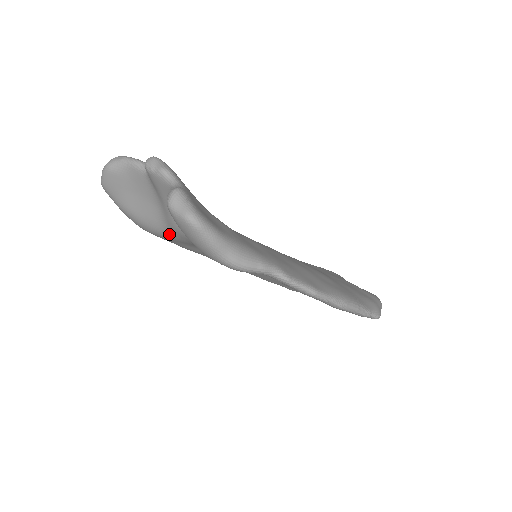
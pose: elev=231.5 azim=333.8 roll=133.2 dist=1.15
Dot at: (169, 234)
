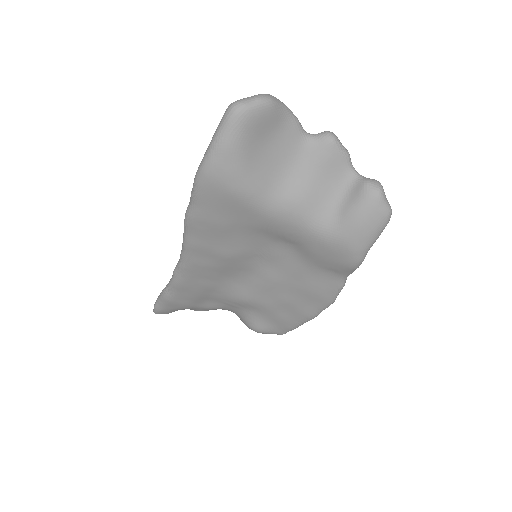
Dot at: (266, 205)
